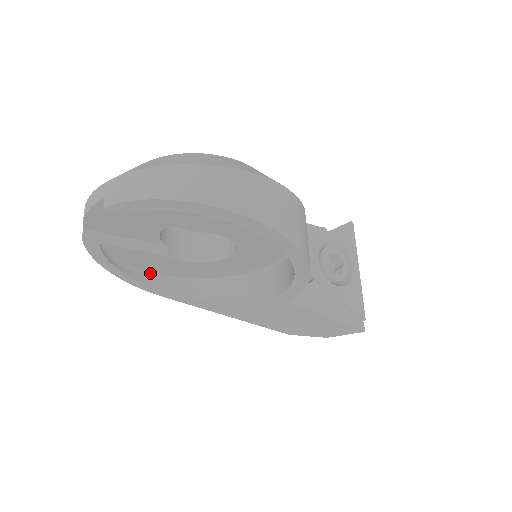
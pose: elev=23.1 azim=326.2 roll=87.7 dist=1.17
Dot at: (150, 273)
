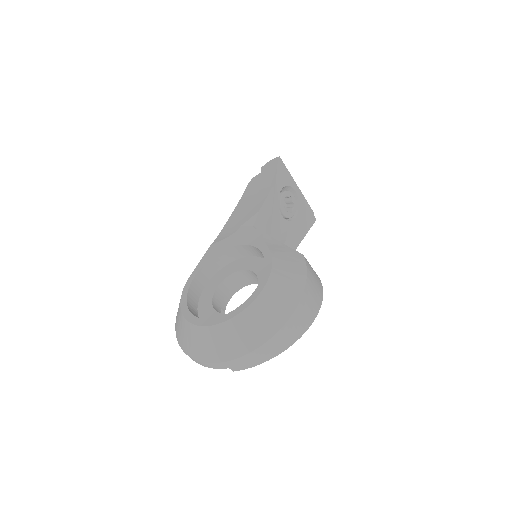
Dot at: occluded
